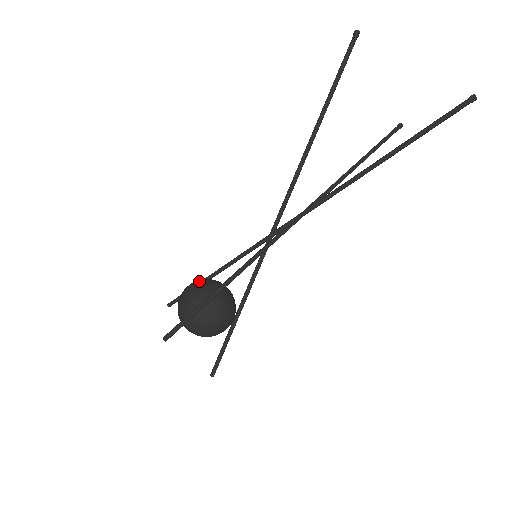
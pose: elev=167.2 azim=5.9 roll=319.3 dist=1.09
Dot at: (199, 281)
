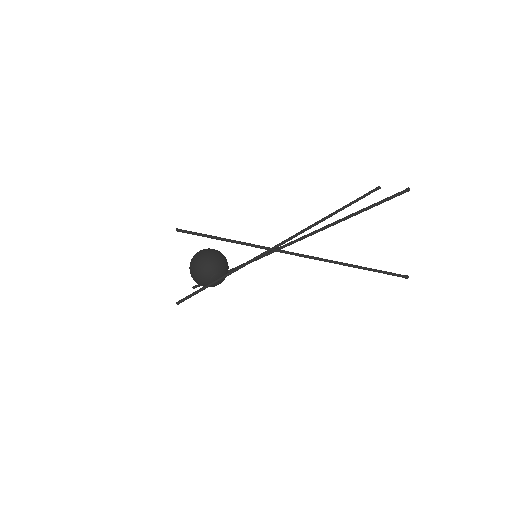
Dot at: occluded
